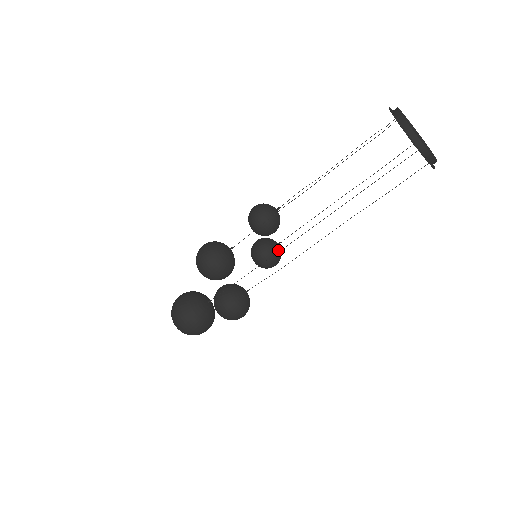
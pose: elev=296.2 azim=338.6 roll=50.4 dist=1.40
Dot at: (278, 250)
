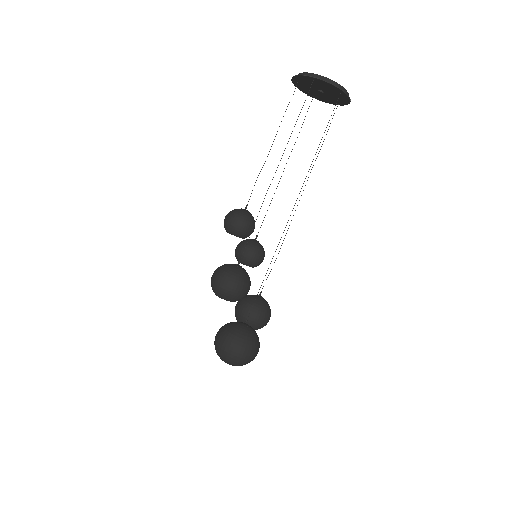
Dot at: occluded
